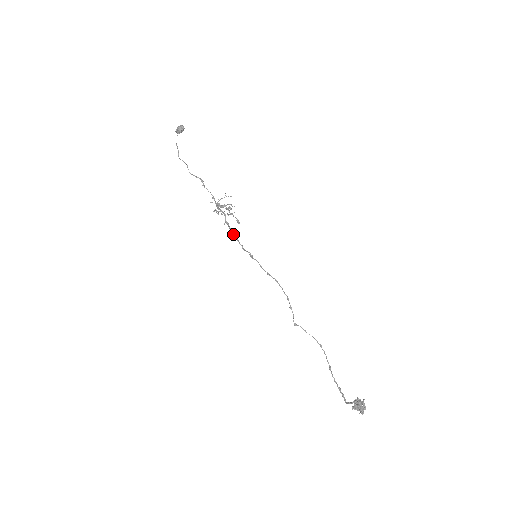
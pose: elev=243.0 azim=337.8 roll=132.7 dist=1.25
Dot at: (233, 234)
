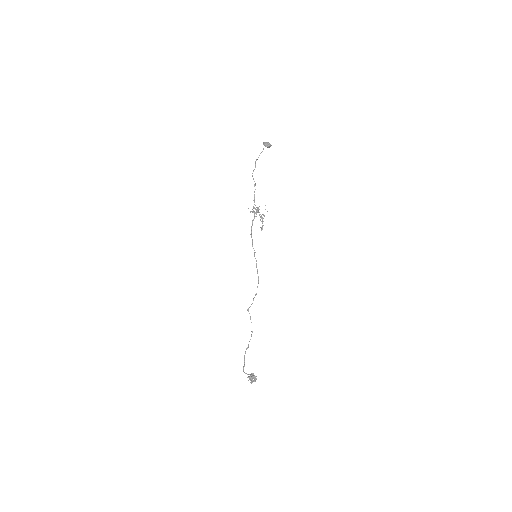
Dot at: (251, 232)
